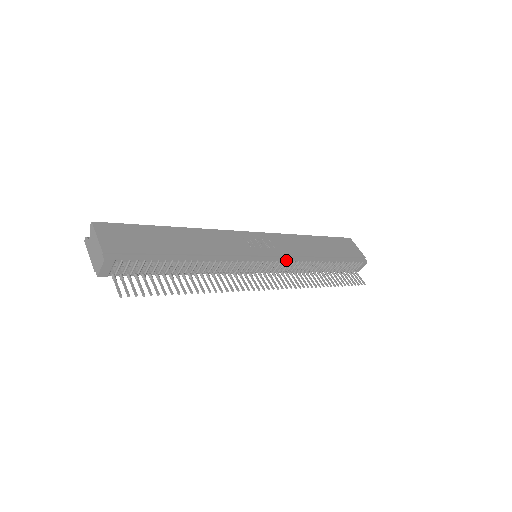
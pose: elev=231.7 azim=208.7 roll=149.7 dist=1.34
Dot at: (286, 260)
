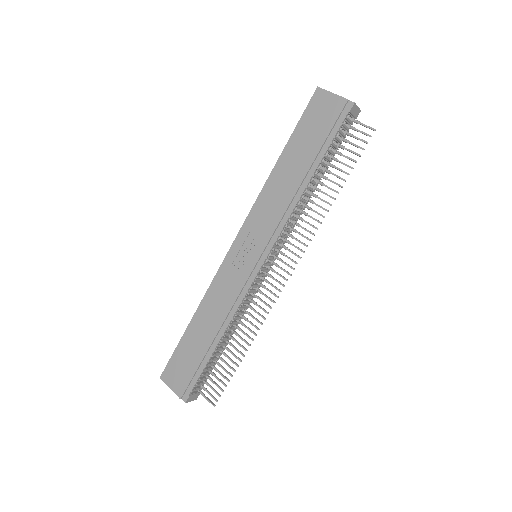
Dot at: (275, 240)
